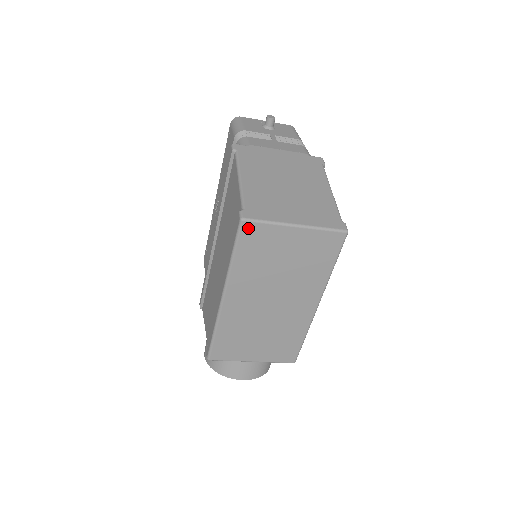
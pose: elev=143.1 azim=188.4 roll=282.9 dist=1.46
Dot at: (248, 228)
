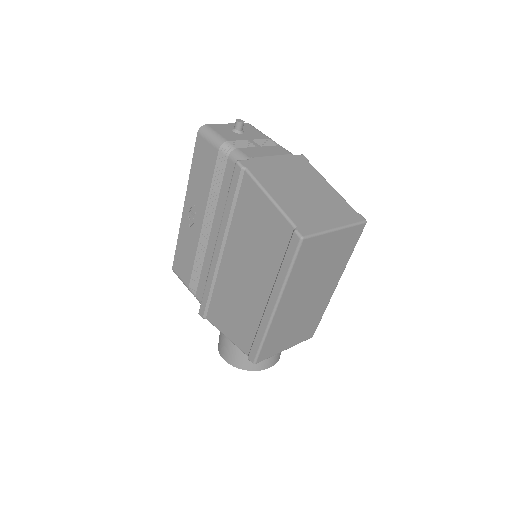
Dot at: (306, 244)
